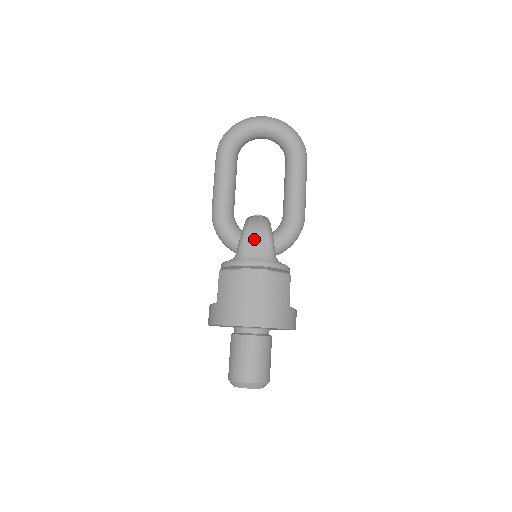
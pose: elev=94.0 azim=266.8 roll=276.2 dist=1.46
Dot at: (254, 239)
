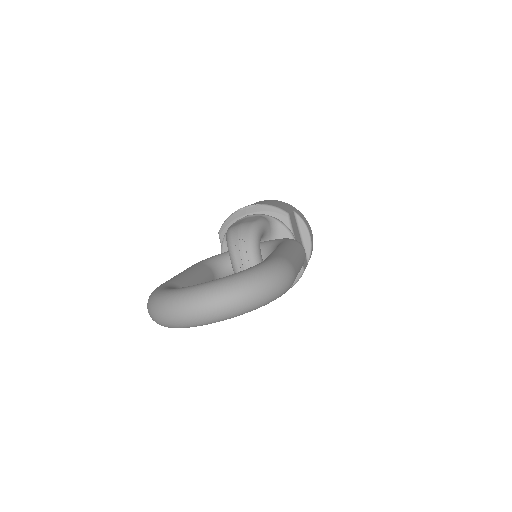
Dot at: occluded
